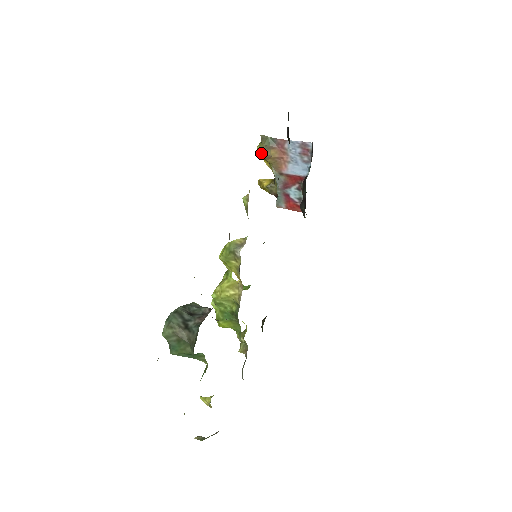
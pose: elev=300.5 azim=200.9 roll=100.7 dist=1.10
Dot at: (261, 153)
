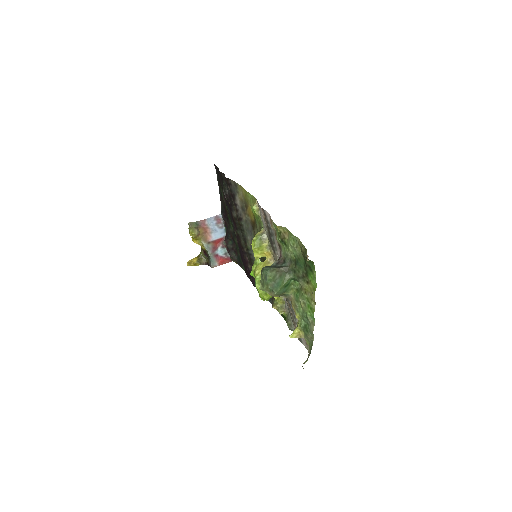
Dot at: (195, 232)
